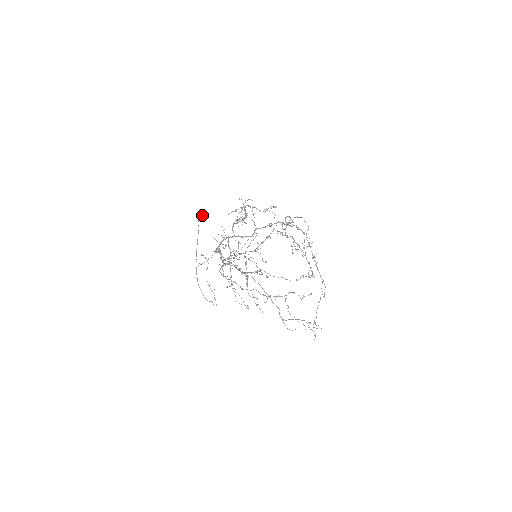
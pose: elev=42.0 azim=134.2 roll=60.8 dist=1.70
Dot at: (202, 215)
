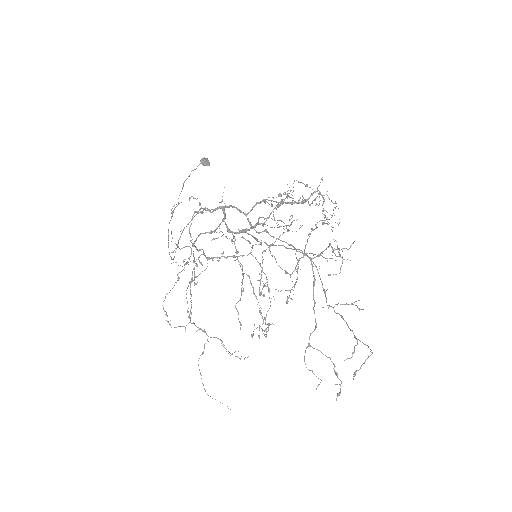
Dot at: (208, 164)
